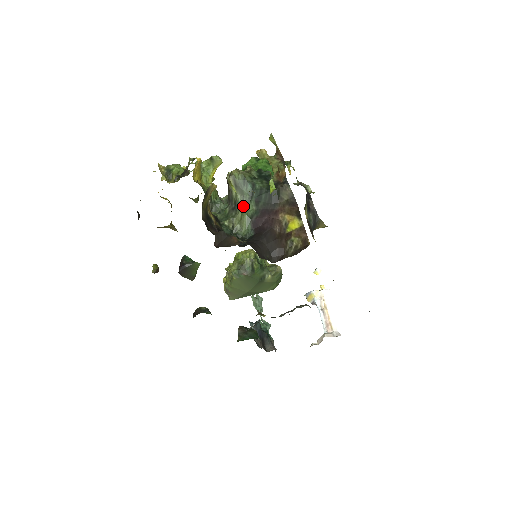
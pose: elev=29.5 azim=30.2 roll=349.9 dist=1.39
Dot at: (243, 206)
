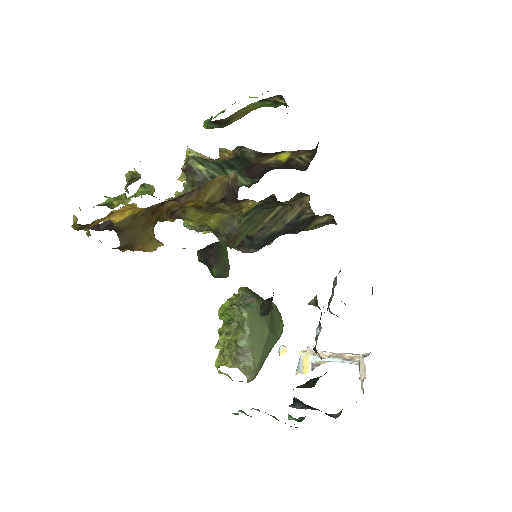
Dot at: occluded
